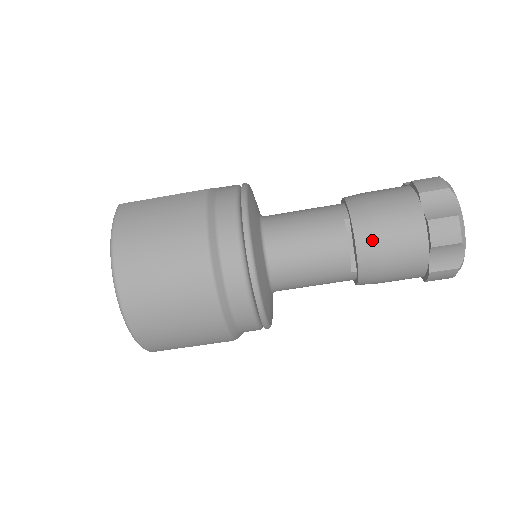
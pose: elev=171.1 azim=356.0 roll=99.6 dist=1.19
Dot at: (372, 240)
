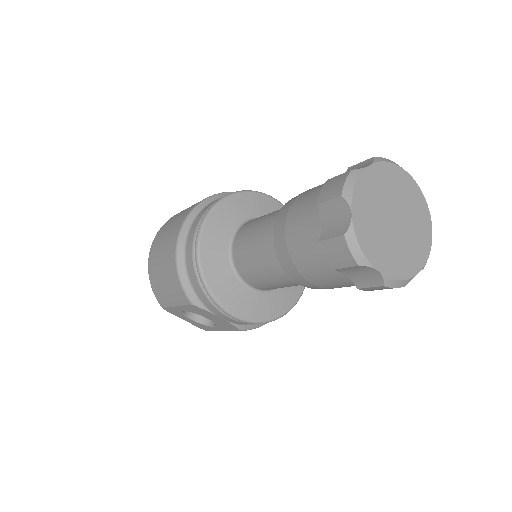
Dot at: (288, 208)
